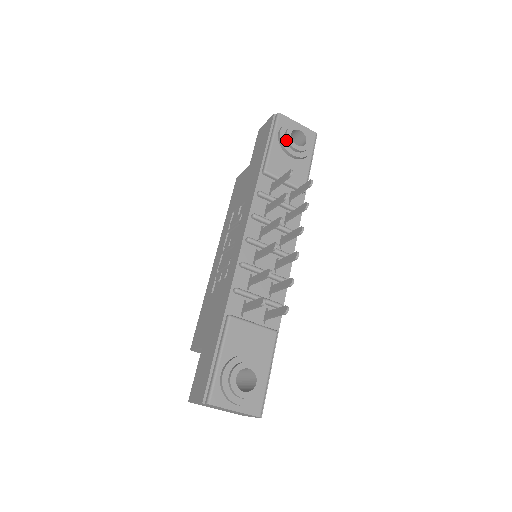
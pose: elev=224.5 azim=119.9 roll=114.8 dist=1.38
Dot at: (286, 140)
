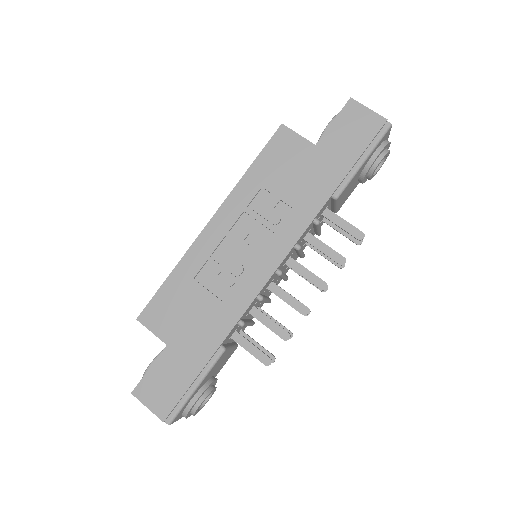
Dot at: (373, 167)
